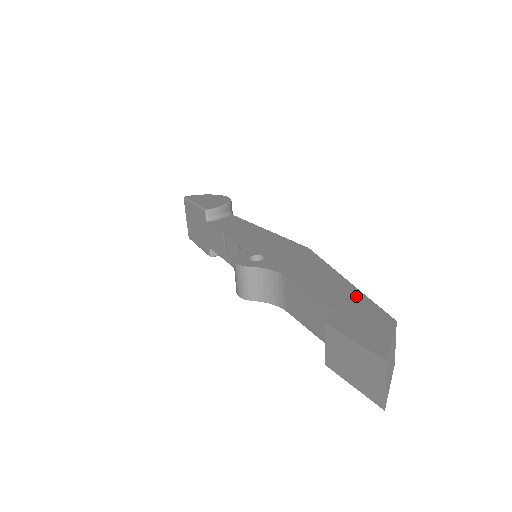
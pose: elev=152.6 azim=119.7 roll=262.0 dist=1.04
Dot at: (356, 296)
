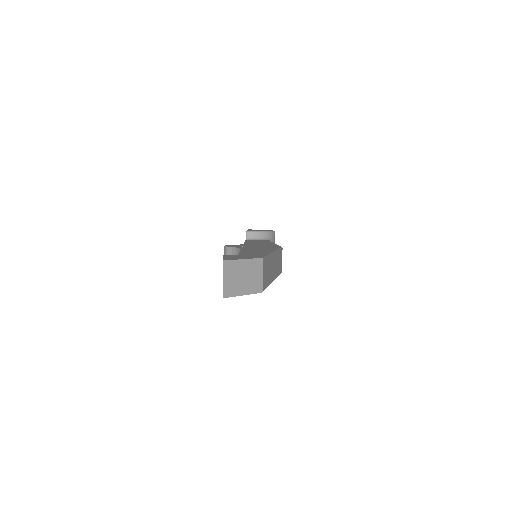
Dot at: (263, 254)
